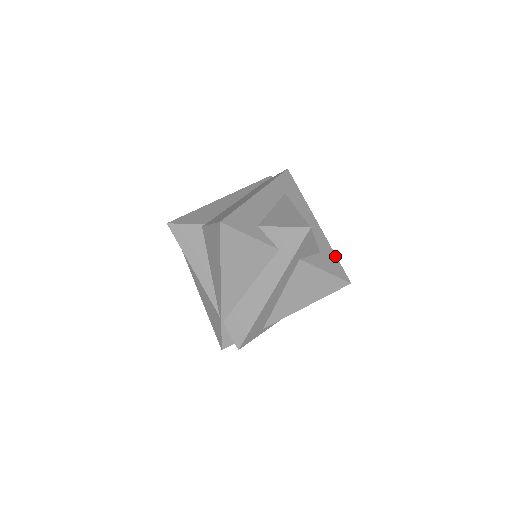
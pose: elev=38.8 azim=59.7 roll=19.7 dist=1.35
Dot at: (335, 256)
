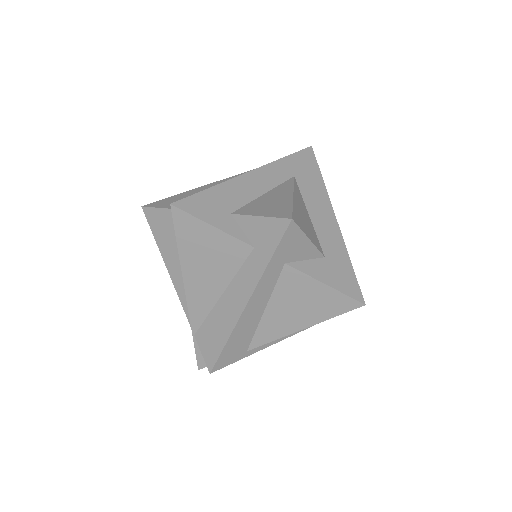
Dot at: (350, 264)
